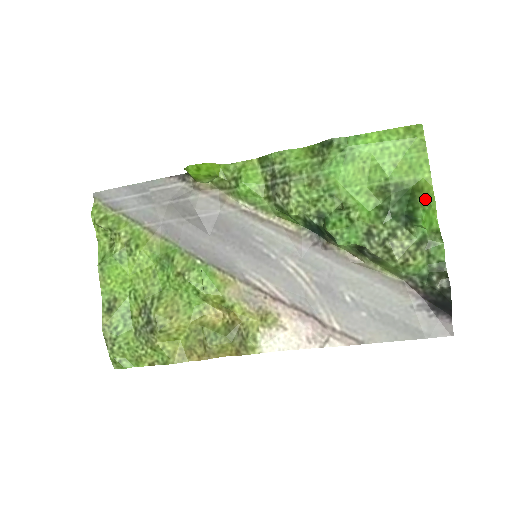
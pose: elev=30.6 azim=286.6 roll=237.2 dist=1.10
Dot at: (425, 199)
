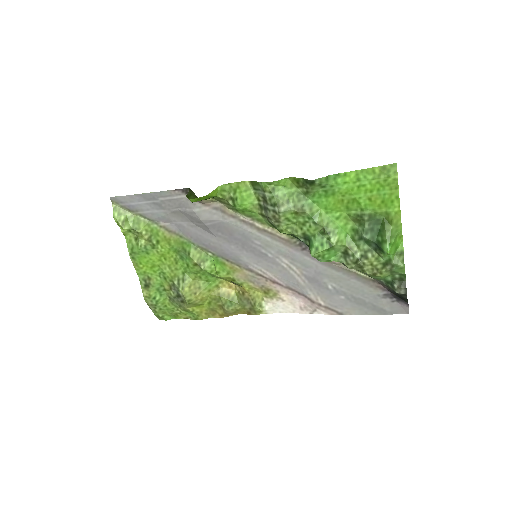
Dot at: (393, 231)
